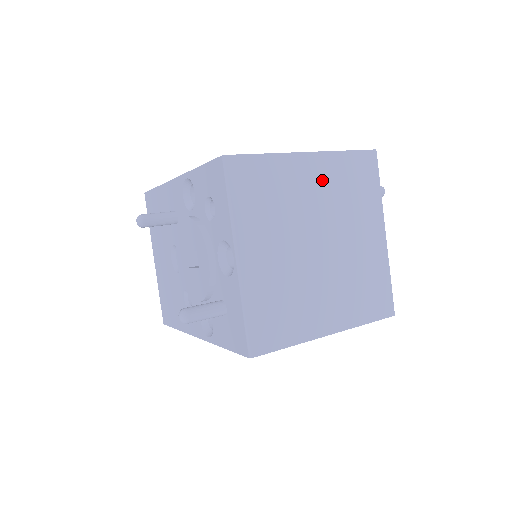
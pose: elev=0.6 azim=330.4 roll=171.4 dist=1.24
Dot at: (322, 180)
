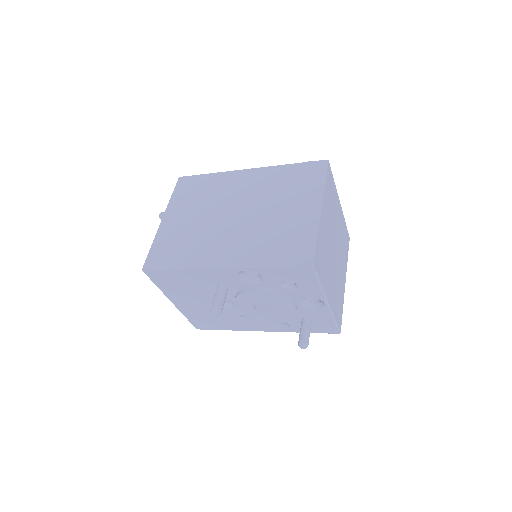
Dot at: (327, 214)
